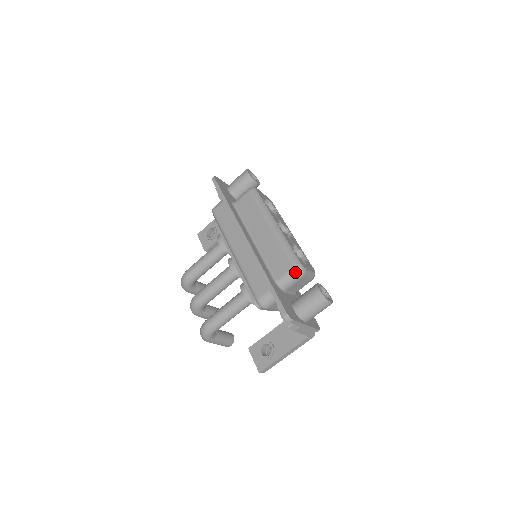
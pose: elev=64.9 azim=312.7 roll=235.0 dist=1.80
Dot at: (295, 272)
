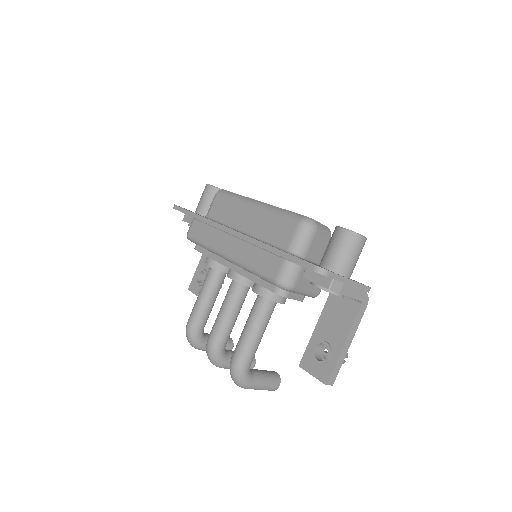
Dot at: (304, 227)
